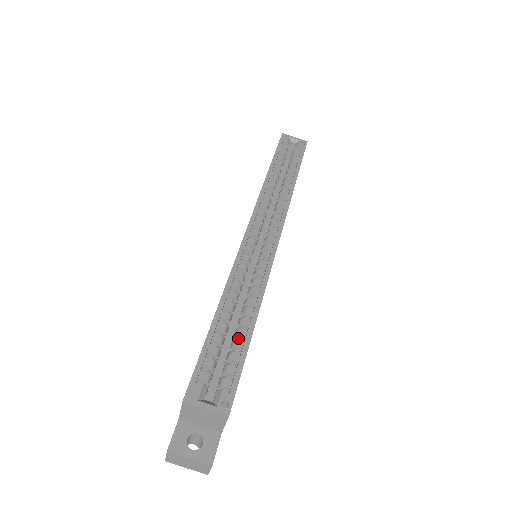
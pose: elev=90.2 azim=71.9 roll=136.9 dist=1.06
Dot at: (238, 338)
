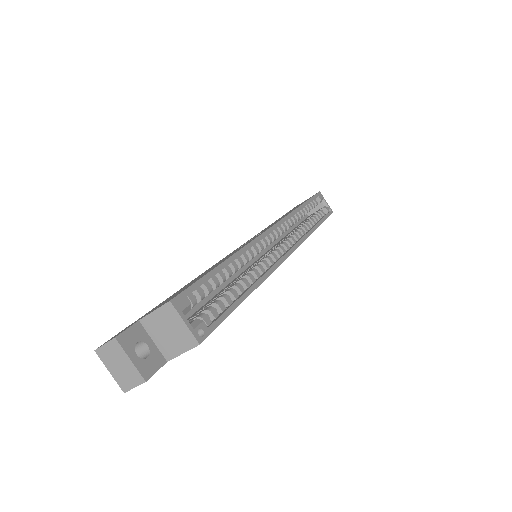
Dot at: (229, 295)
